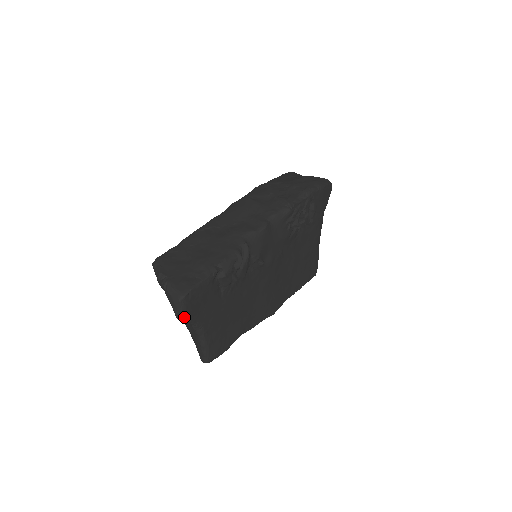
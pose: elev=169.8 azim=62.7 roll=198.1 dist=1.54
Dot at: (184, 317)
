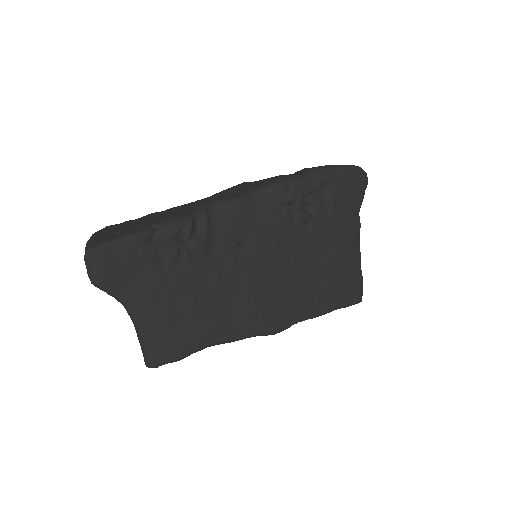
Dot at: (97, 279)
